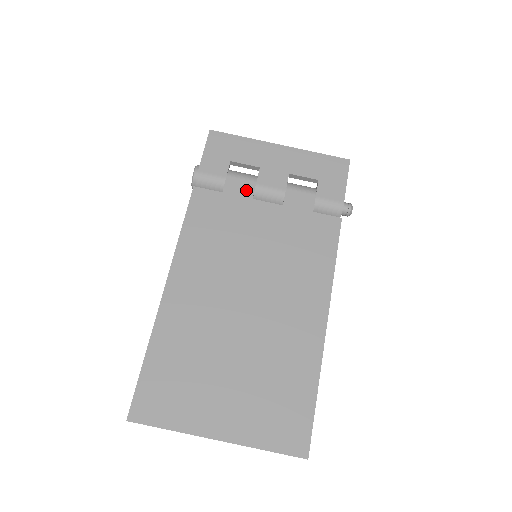
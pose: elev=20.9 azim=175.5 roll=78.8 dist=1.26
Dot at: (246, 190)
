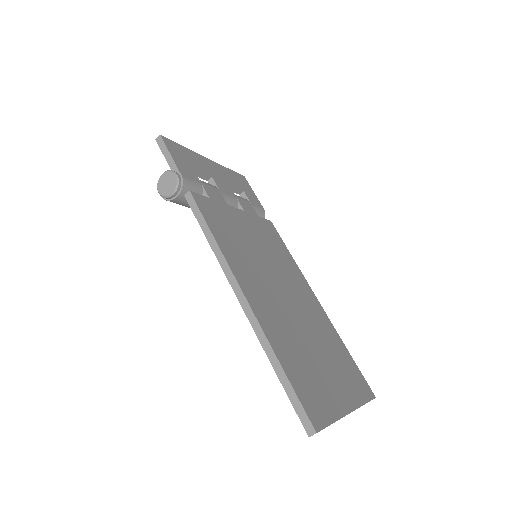
Dot at: (219, 197)
